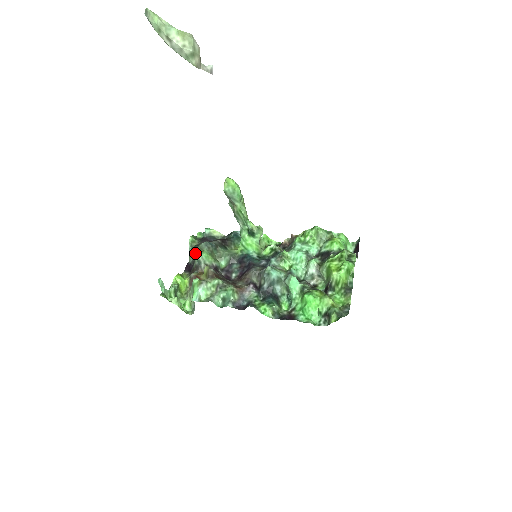
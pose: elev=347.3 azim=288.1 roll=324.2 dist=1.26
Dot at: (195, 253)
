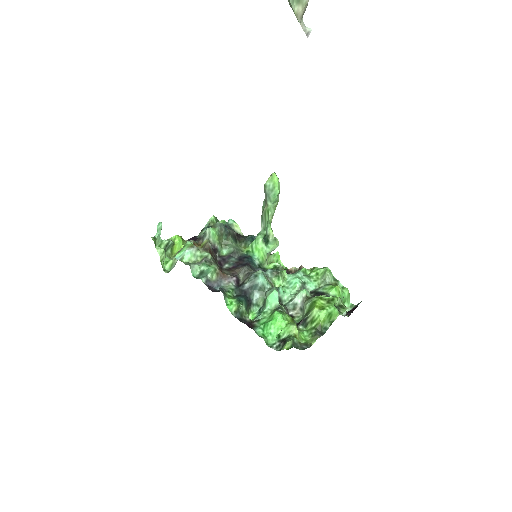
Dot at: occluded
